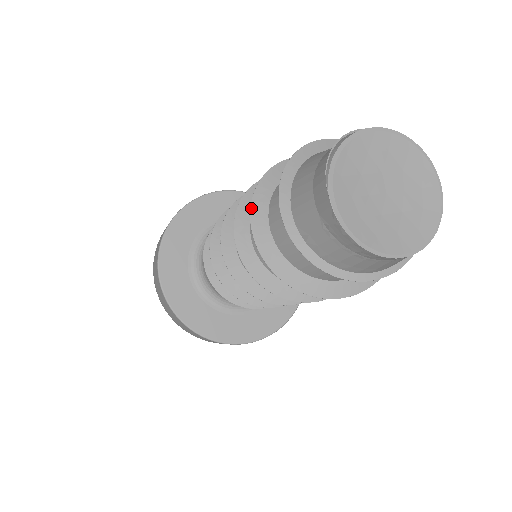
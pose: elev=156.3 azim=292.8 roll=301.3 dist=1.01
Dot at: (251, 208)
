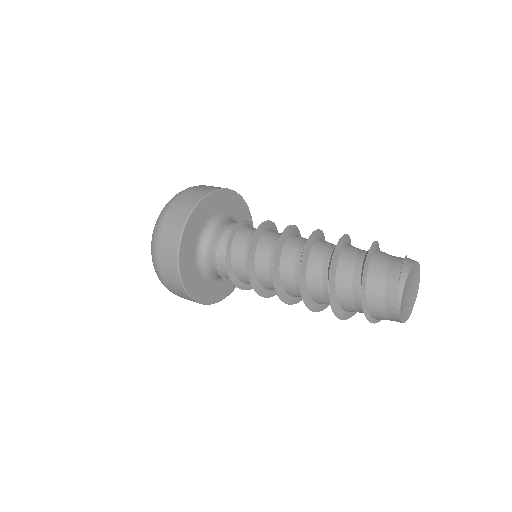
Dot at: (329, 291)
